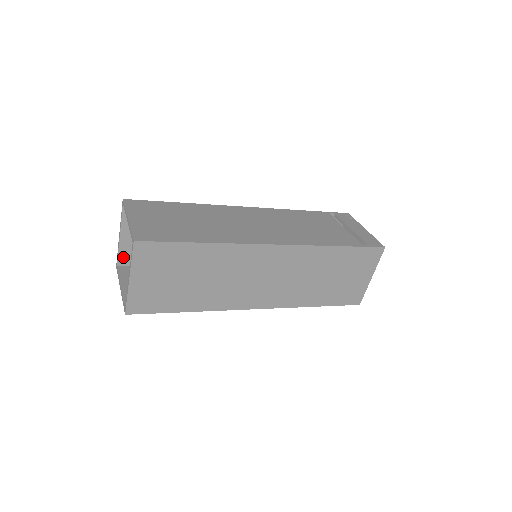
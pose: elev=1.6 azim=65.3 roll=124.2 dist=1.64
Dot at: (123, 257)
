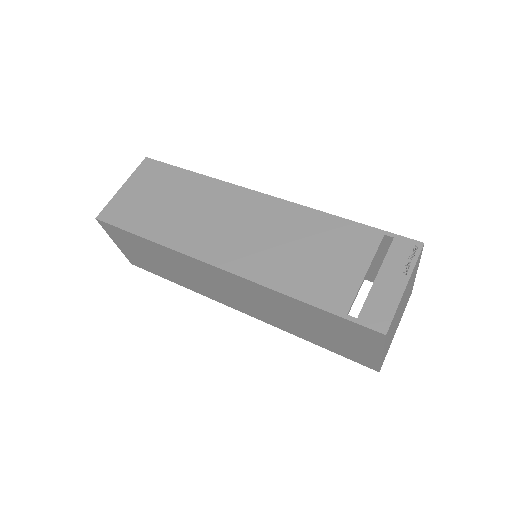
Dot at: occluded
